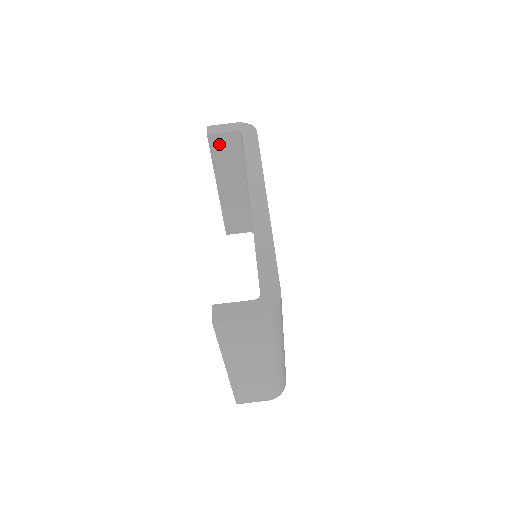
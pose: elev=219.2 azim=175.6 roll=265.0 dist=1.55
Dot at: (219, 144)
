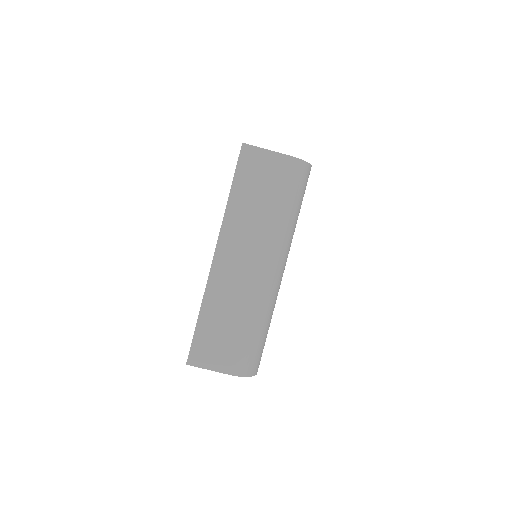
Dot at: occluded
